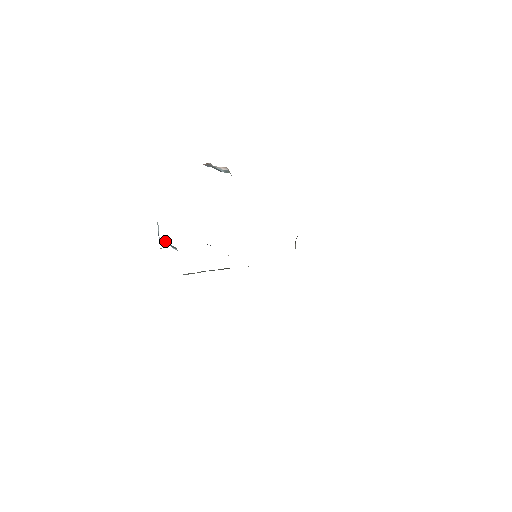
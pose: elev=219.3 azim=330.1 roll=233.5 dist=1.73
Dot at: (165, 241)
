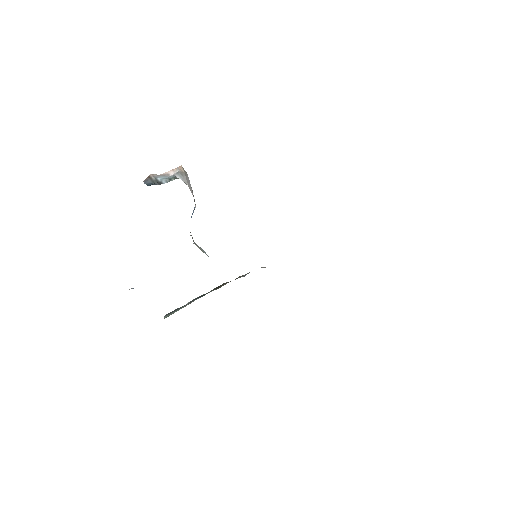
Dot at: occluded
